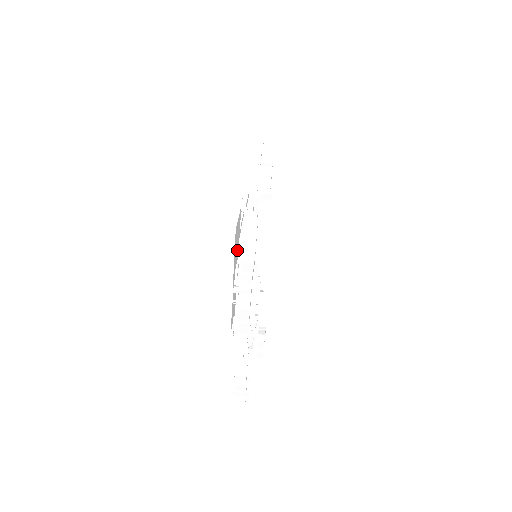
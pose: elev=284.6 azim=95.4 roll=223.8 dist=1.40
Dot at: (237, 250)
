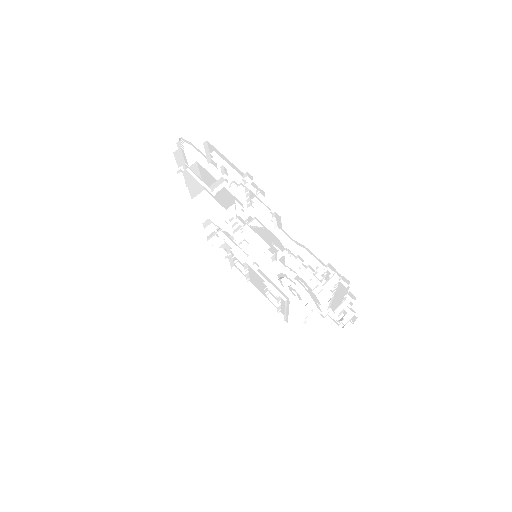
Dot at: occluded
